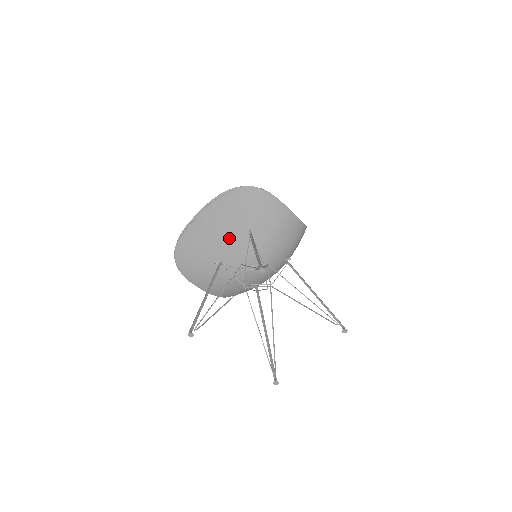
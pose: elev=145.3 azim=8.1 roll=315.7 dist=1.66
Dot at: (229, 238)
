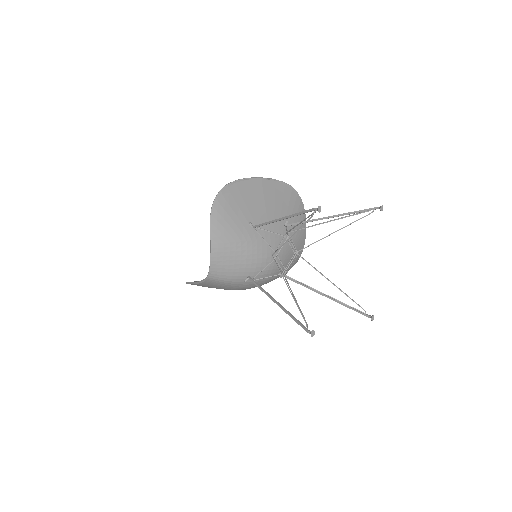
Dot at: (270, 215)
